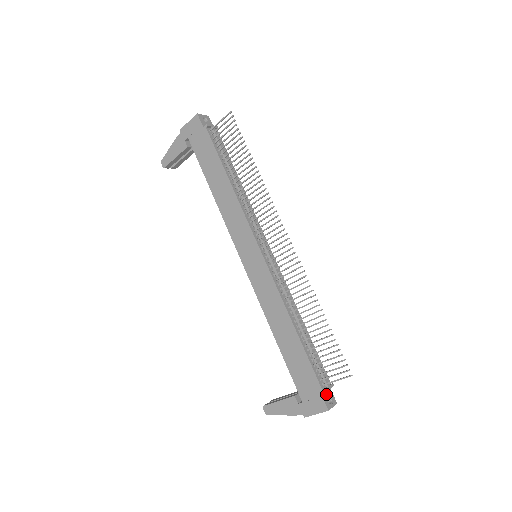
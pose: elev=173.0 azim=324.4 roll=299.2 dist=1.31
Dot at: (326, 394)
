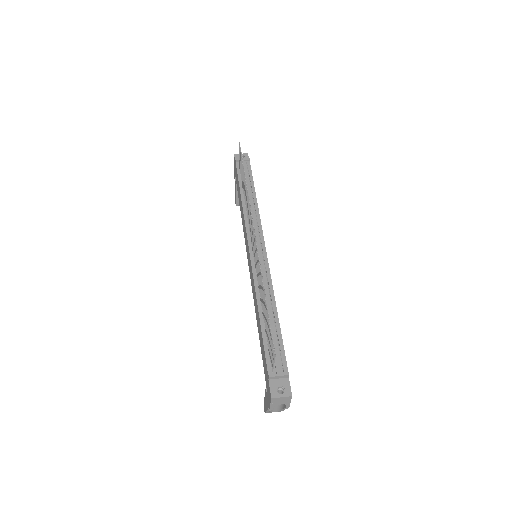
Dot at: (277, 382)
